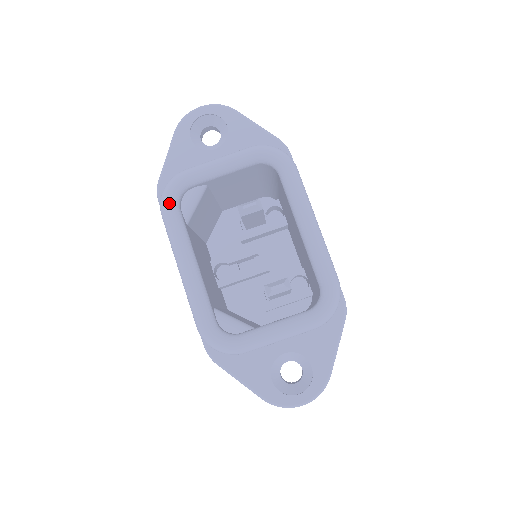
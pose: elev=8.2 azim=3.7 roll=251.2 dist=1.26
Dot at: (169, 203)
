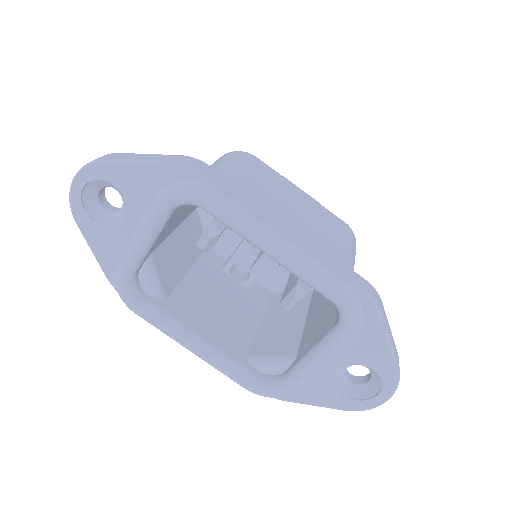
Dot at: (132, 304)
